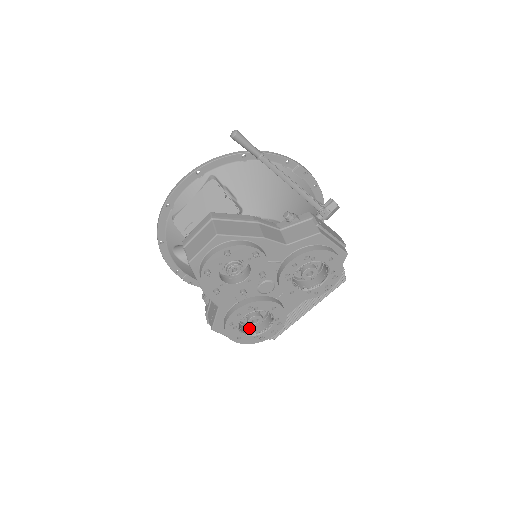
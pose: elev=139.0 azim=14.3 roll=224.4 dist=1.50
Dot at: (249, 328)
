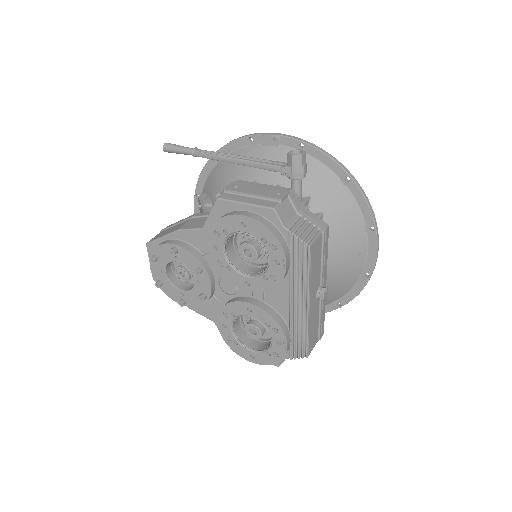
Dot at: (265, 344)
